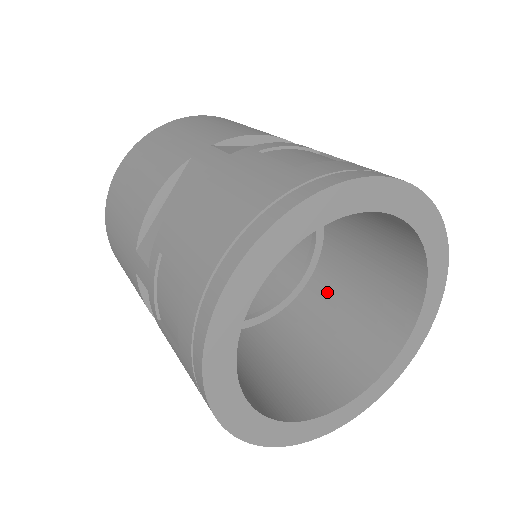
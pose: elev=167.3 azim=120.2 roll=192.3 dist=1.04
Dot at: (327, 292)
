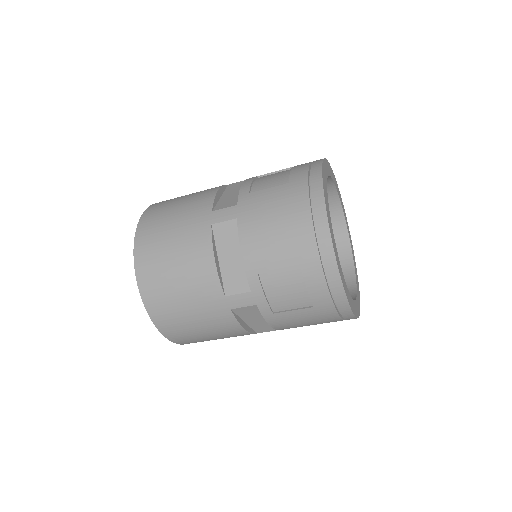
Dot at: occluded
